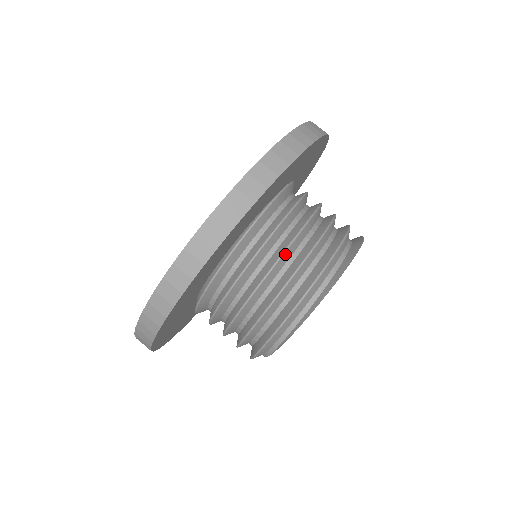
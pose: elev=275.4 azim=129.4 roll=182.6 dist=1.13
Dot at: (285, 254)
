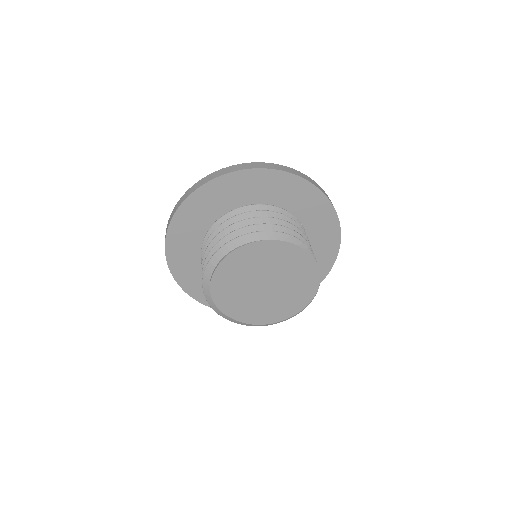
Dot at: (281, 221)
